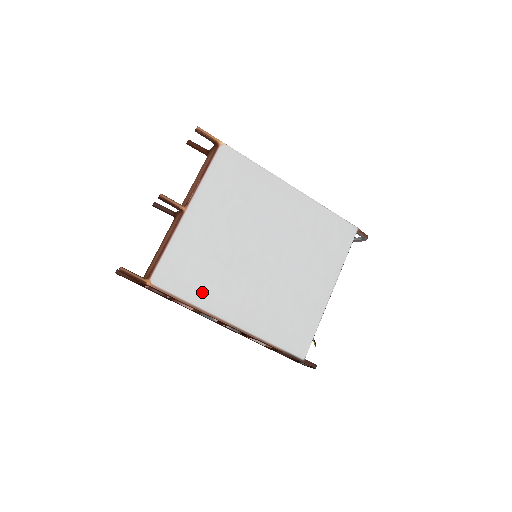
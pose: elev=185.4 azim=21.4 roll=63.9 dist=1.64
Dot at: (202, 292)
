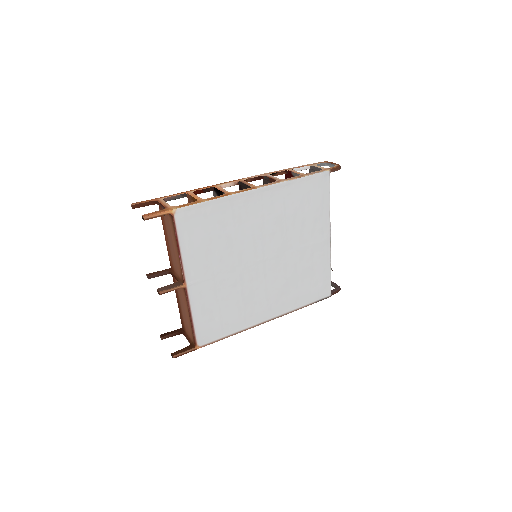
Dot at: (237, 321)
